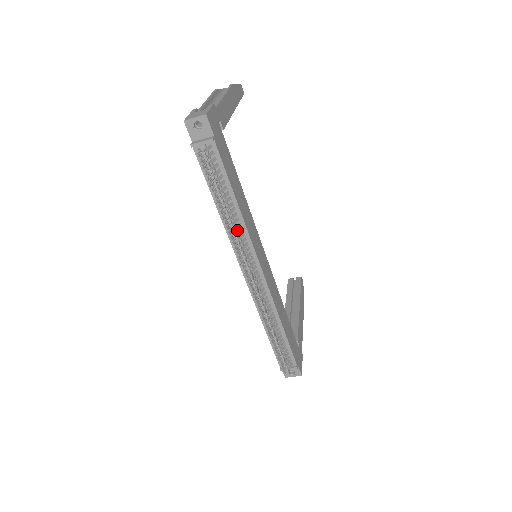
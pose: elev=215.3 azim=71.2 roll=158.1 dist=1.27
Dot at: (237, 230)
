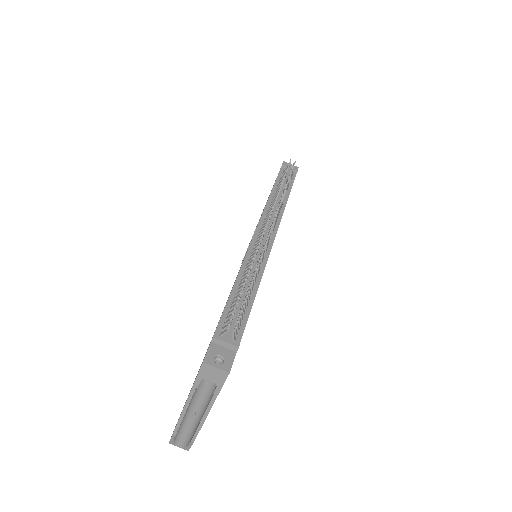
Dot at: occluded
